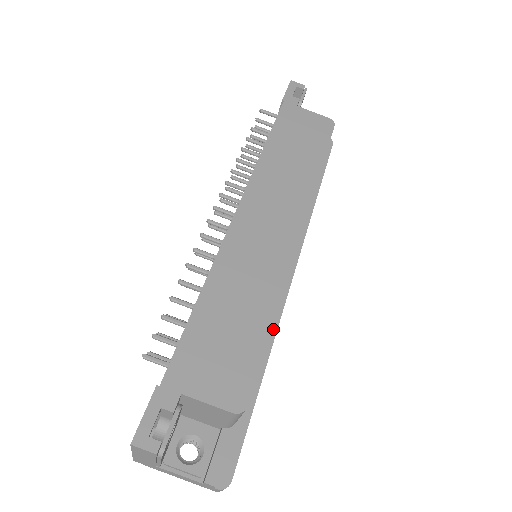
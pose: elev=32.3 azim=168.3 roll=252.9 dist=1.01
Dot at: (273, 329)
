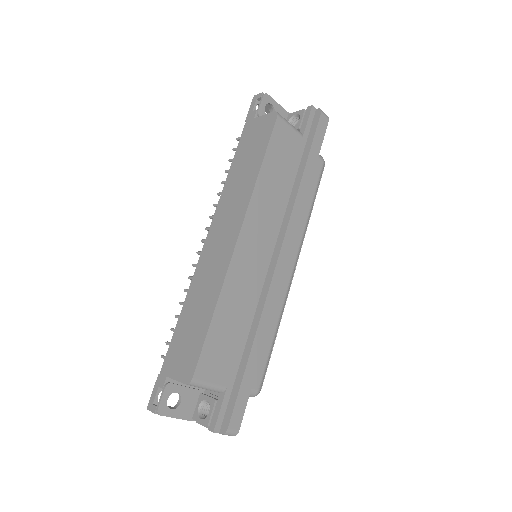
Dot at: (260, 312)
